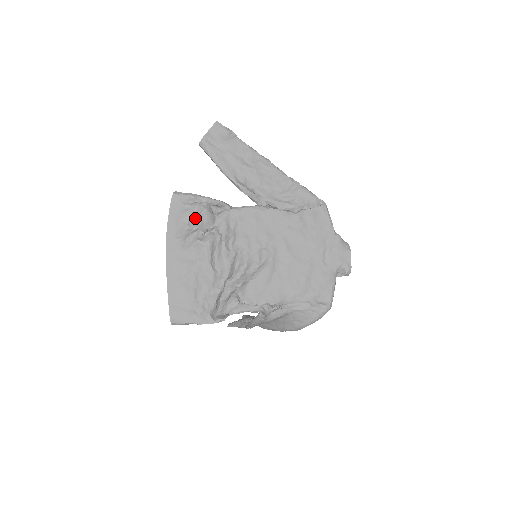
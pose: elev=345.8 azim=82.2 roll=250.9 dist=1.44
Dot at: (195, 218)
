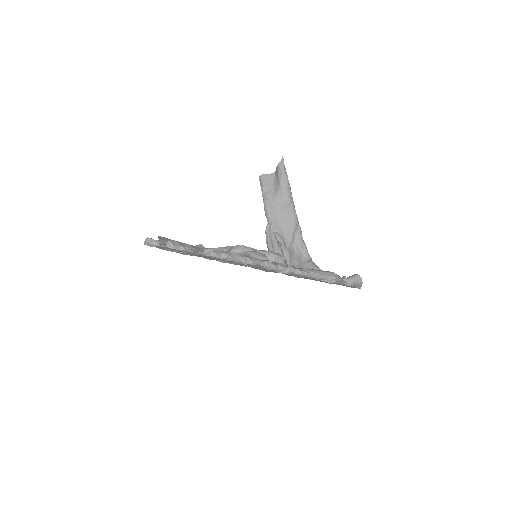
Dot at: occluded
